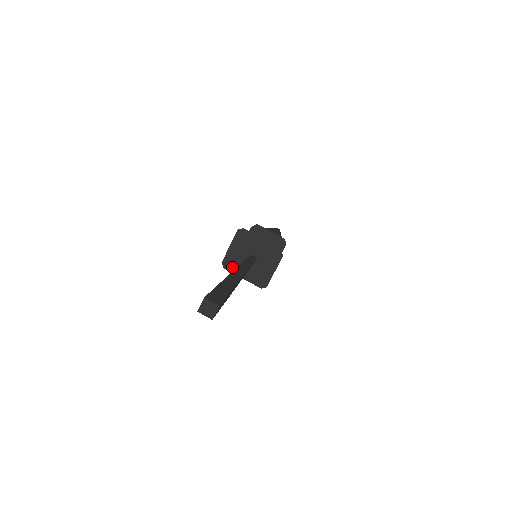
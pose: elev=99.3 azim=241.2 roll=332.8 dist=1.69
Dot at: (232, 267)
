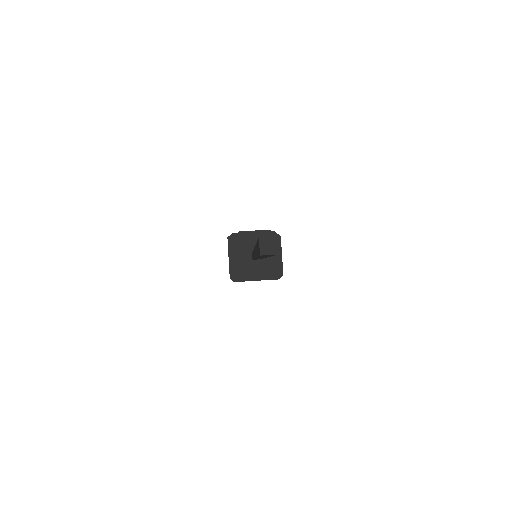
Dot at: (242, 276)
